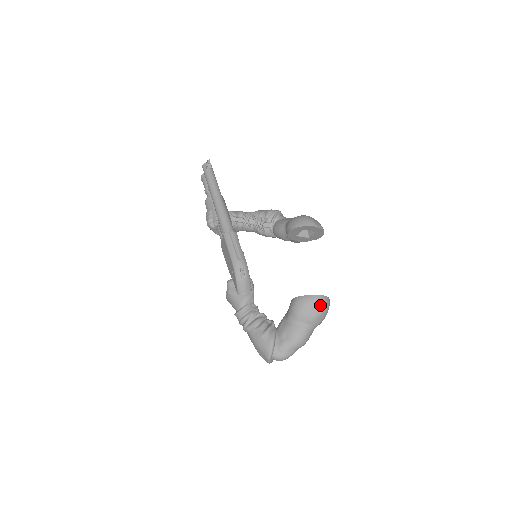
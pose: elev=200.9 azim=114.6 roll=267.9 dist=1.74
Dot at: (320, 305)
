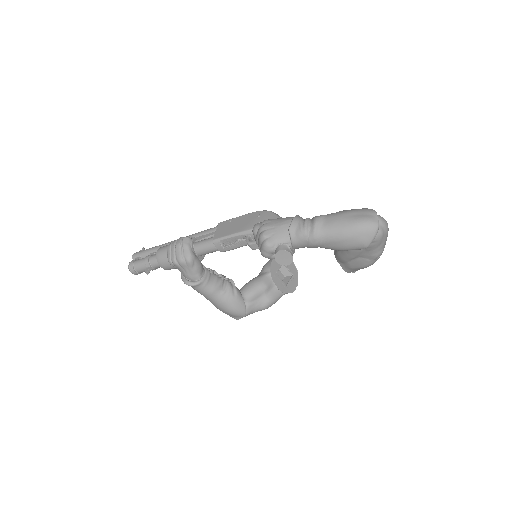
Dot at: occluded
